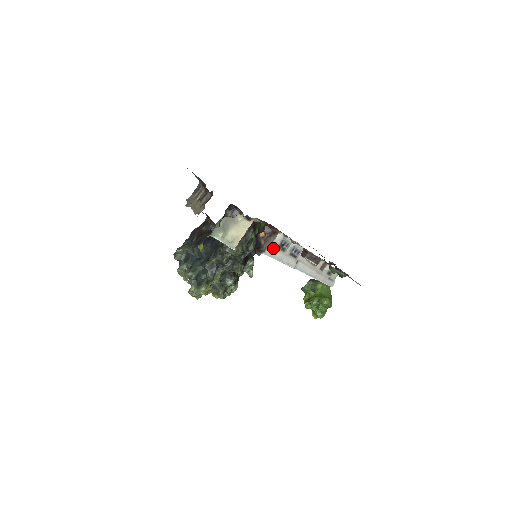
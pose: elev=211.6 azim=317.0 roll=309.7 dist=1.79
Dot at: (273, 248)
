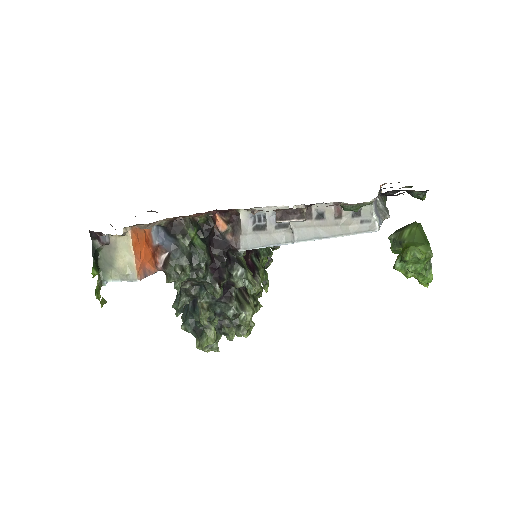
Dot at: (247, 235)
